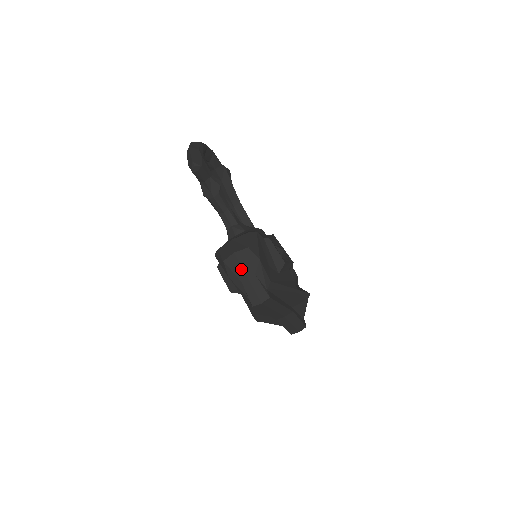
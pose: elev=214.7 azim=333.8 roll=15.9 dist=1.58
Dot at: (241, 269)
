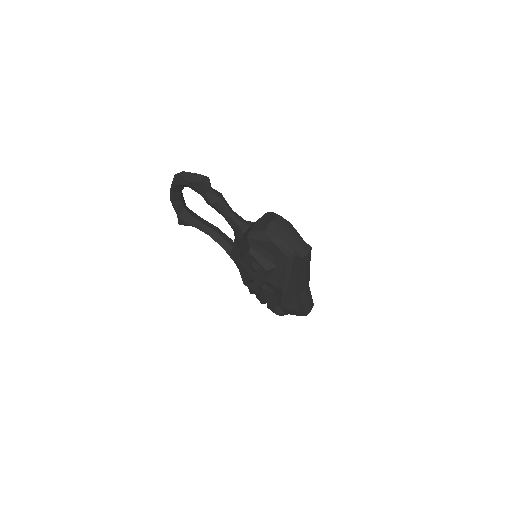
Dot at: (282, 232)
